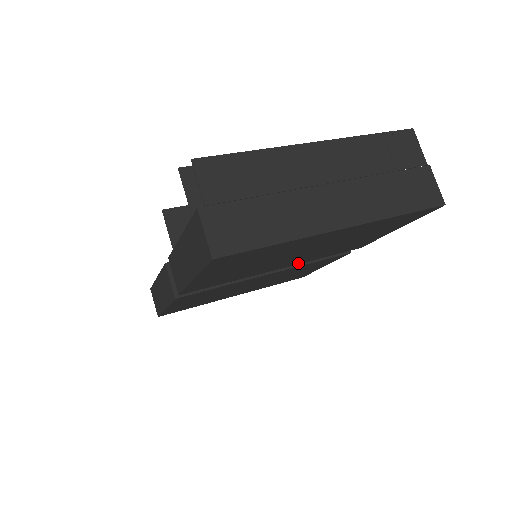
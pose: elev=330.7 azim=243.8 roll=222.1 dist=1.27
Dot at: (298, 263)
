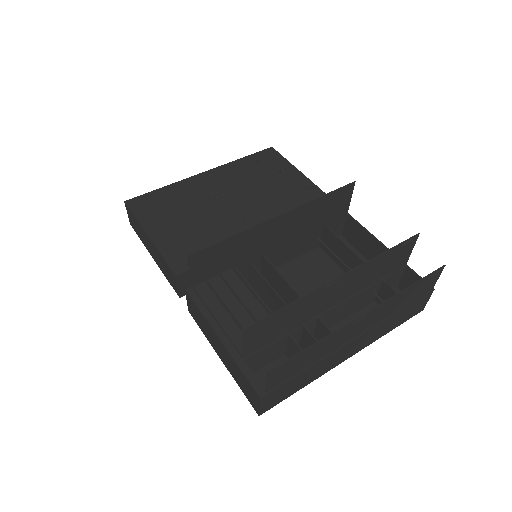
Dot at: (289, 264)
